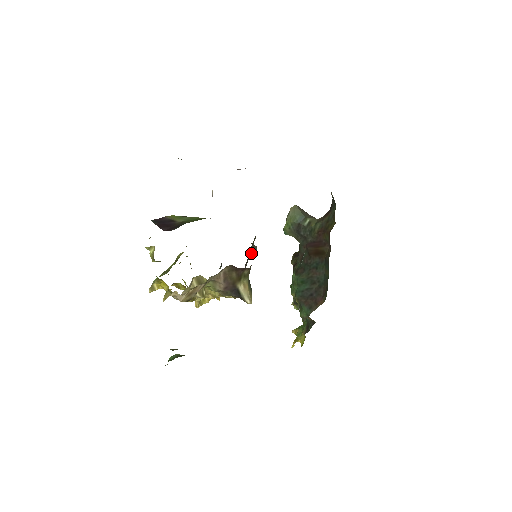
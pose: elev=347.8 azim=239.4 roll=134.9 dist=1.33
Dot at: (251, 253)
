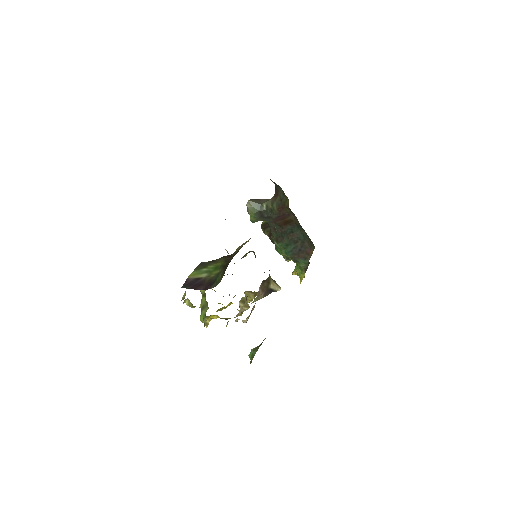
Dot at: occluded
